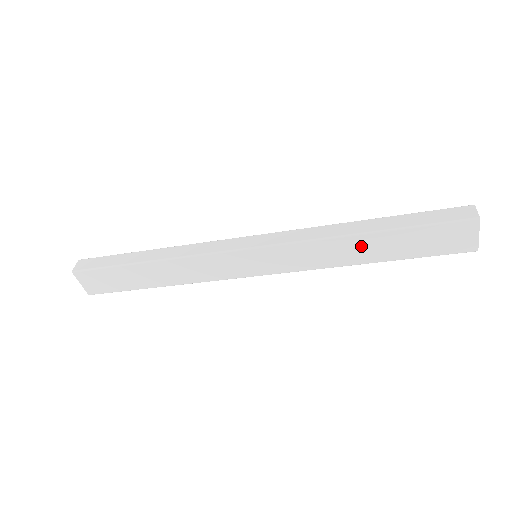
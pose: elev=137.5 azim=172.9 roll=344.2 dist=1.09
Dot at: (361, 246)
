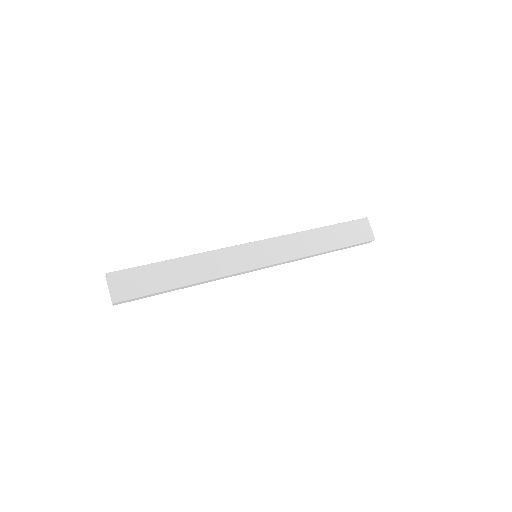
Dot at: (319, 237)
